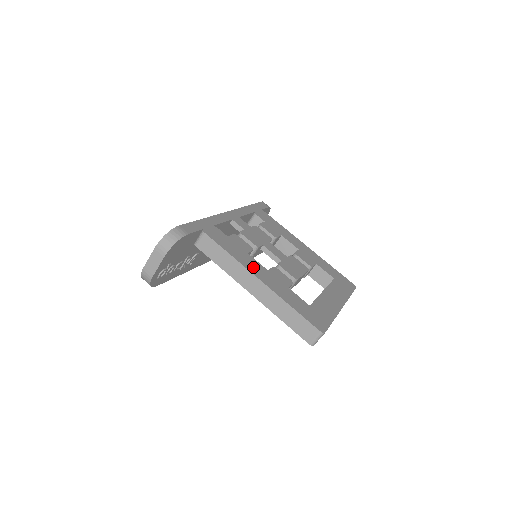
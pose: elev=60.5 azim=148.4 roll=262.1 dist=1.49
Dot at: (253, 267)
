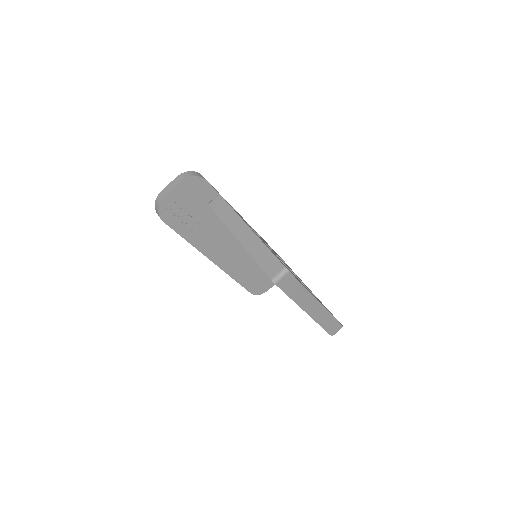
Dot at: (247, 224)
